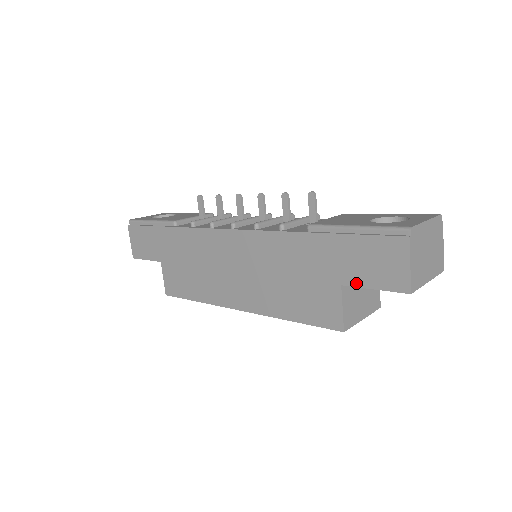
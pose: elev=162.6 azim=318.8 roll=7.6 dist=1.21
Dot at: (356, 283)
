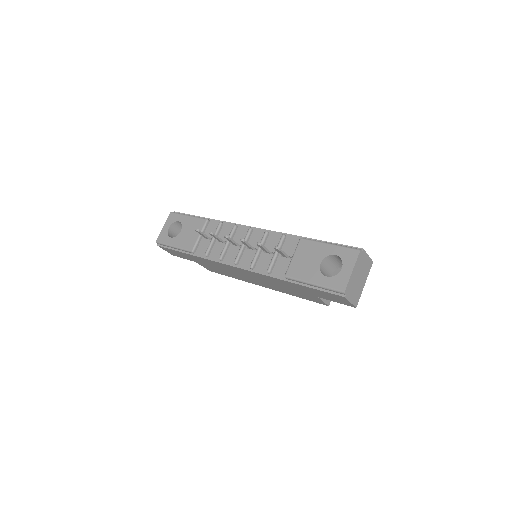
Dot at: occluded
